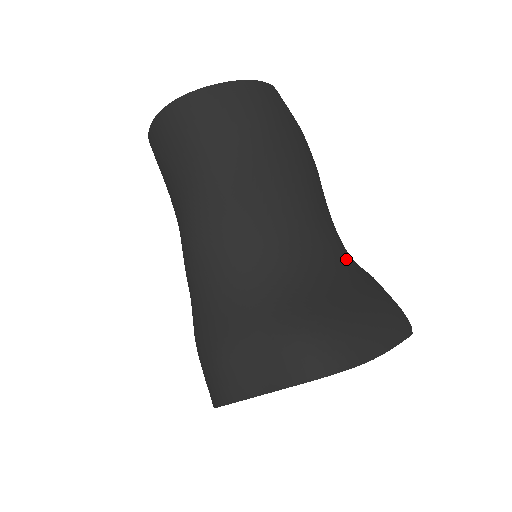
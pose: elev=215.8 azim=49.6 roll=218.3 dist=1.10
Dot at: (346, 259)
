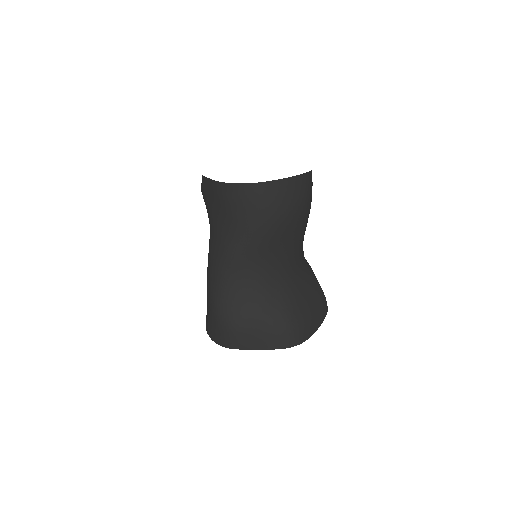
Dot at: (305, 263)
